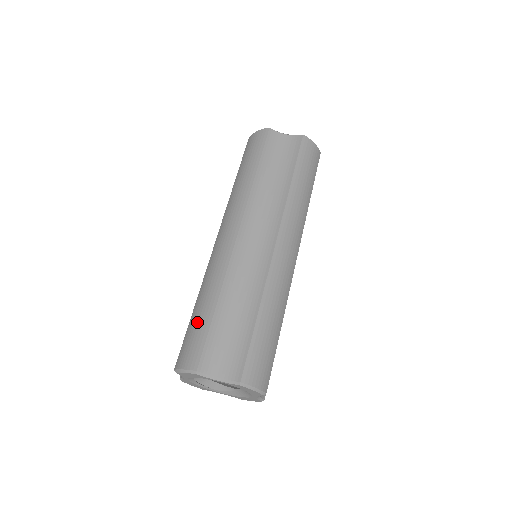
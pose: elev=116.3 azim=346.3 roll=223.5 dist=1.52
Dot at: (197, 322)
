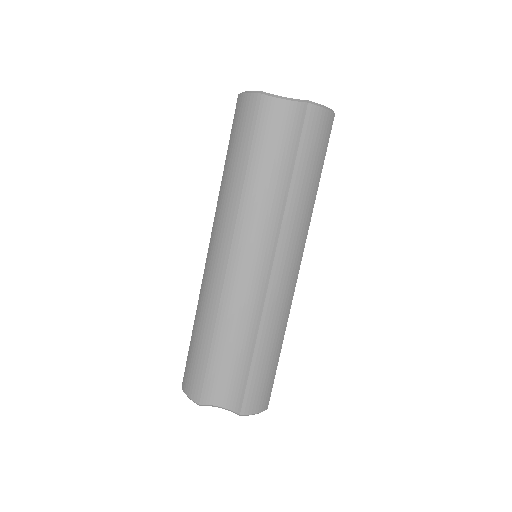
Dot at: (196, 353)
